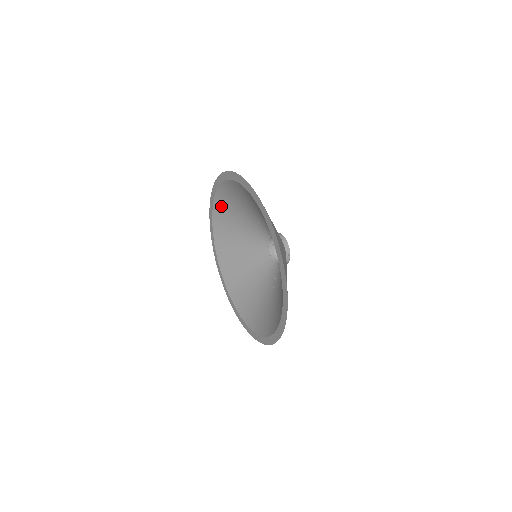
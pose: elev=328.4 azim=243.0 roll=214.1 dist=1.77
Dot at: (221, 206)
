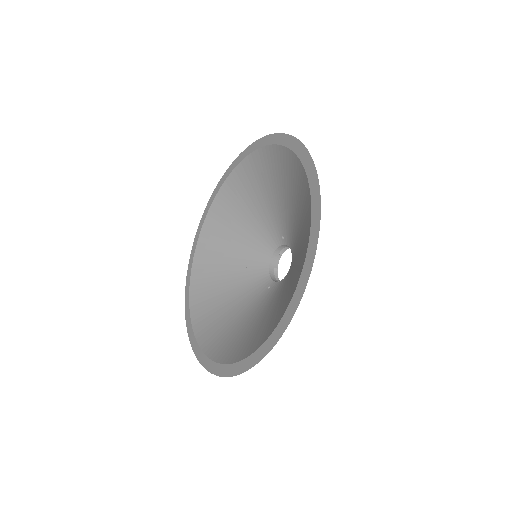
Dot at: (200, 309)
